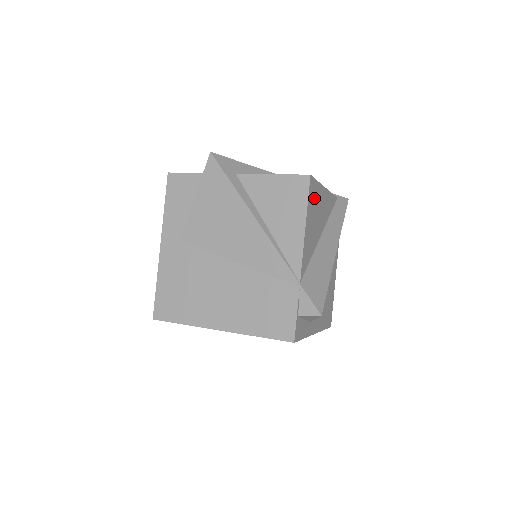
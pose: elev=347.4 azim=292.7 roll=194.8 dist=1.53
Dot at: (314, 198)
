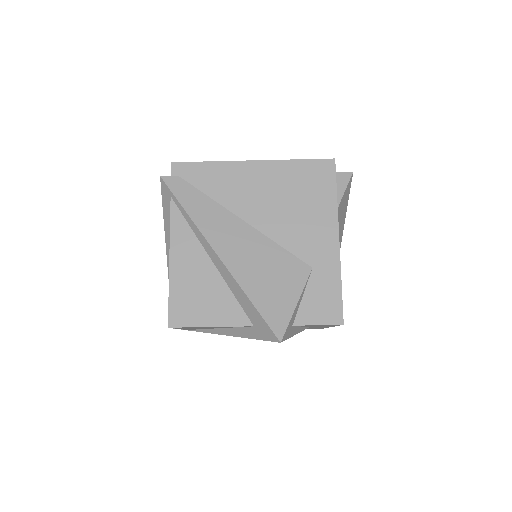
Dot at: occluded
